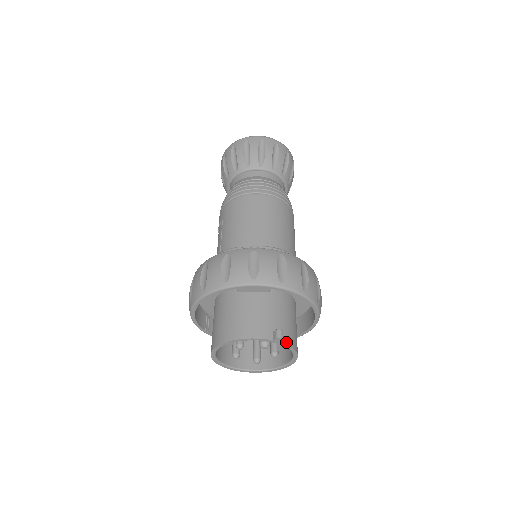
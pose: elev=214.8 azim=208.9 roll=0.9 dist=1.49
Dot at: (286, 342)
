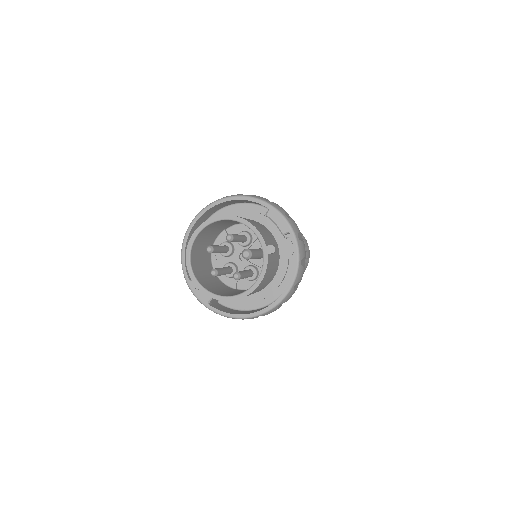
Dot at: (268, 261)
